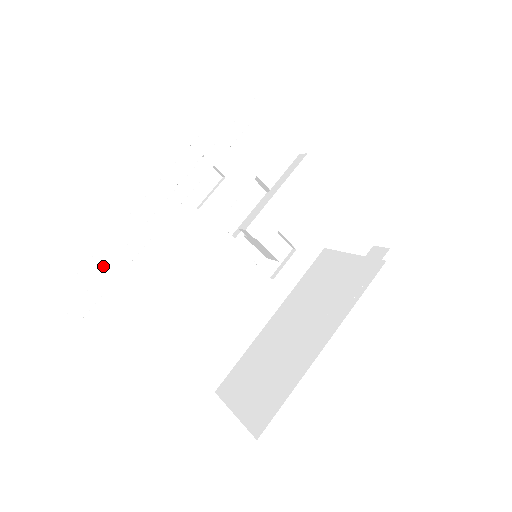
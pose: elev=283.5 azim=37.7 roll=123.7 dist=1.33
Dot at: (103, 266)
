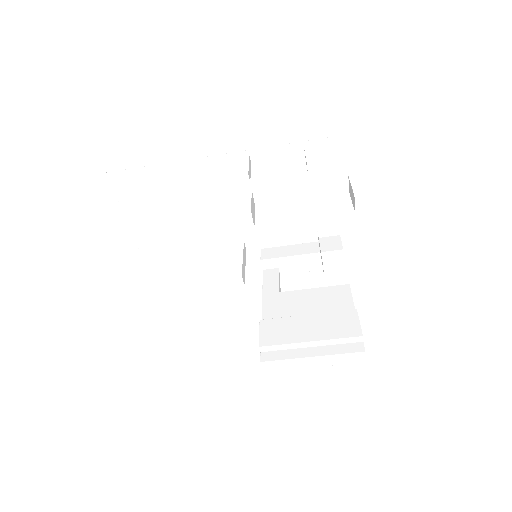
Dot at: occluded
